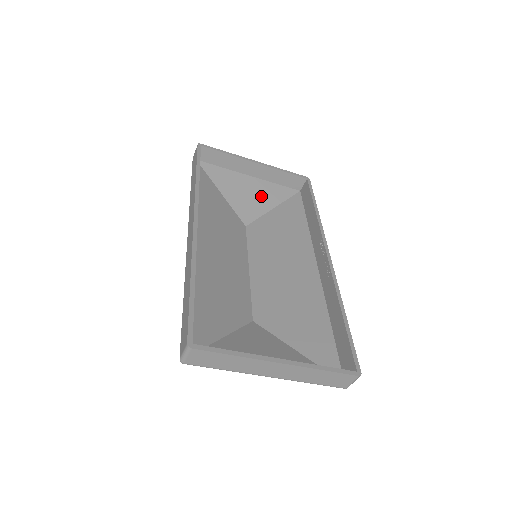
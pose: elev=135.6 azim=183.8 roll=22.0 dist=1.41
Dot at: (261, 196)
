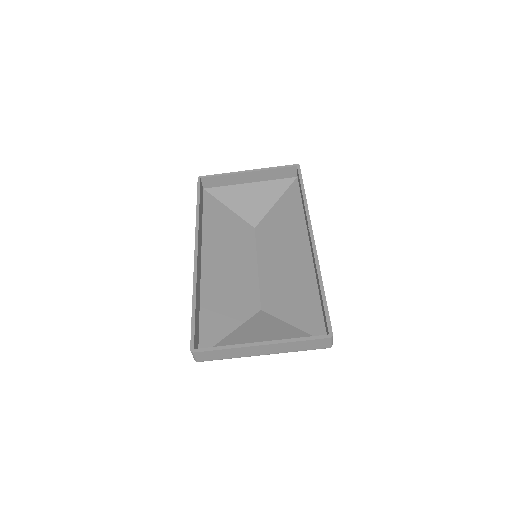
Dot at: (263, 196)
